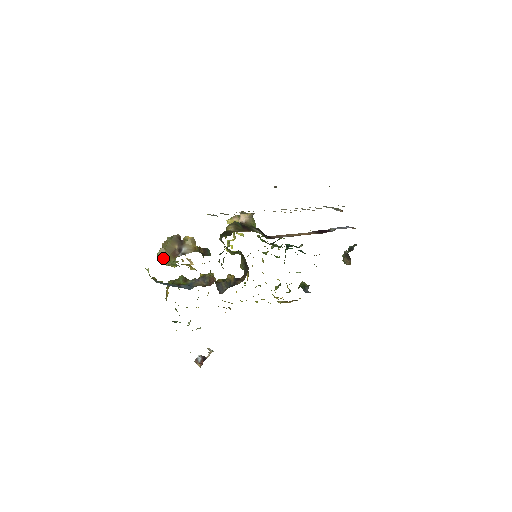
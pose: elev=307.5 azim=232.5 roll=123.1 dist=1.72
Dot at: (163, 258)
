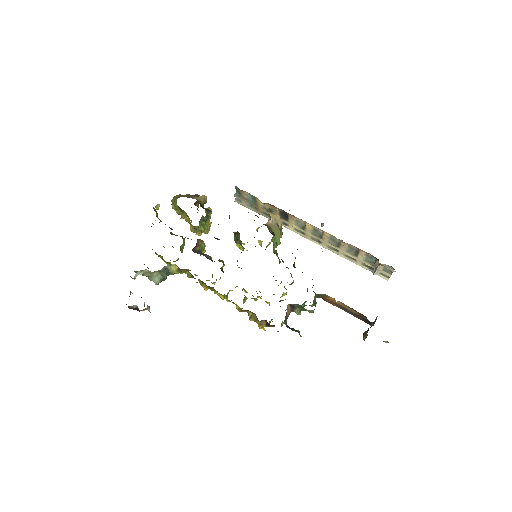
Dot at: (174, 200)
